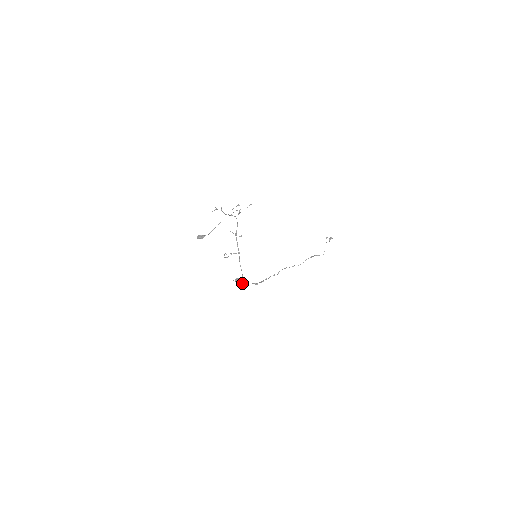
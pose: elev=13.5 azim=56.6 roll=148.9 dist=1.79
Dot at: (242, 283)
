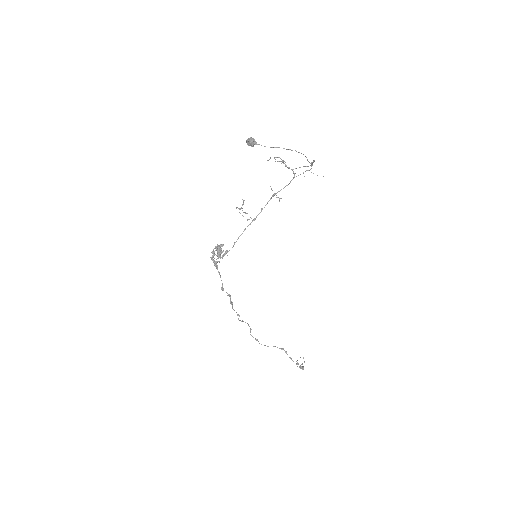
Dot at: (221, 257)
